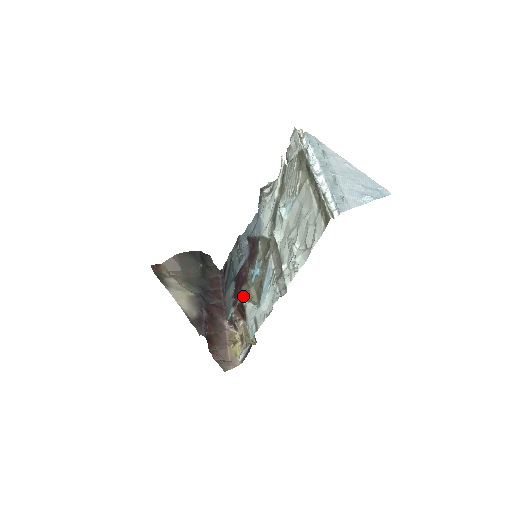
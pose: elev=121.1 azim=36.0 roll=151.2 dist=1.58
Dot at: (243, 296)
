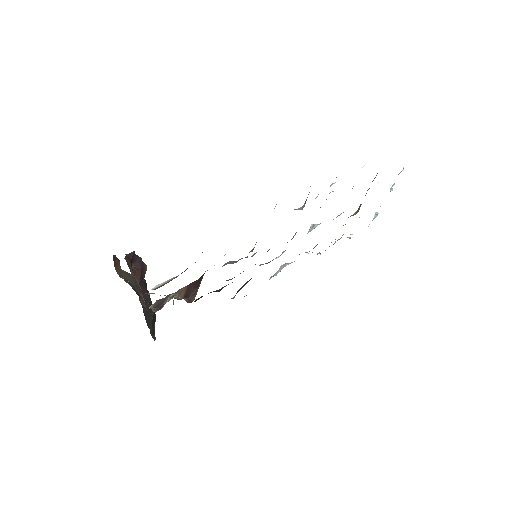
Dot at: occluded
